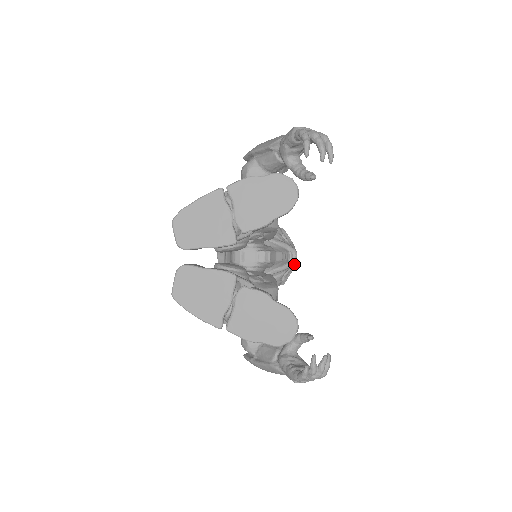
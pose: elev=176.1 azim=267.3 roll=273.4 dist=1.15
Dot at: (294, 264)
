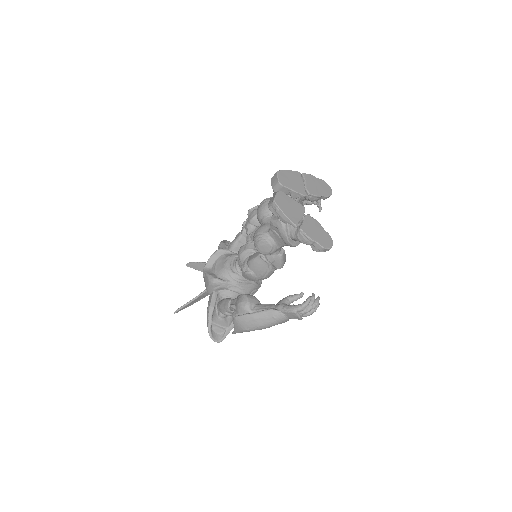
Dot at: occluded
